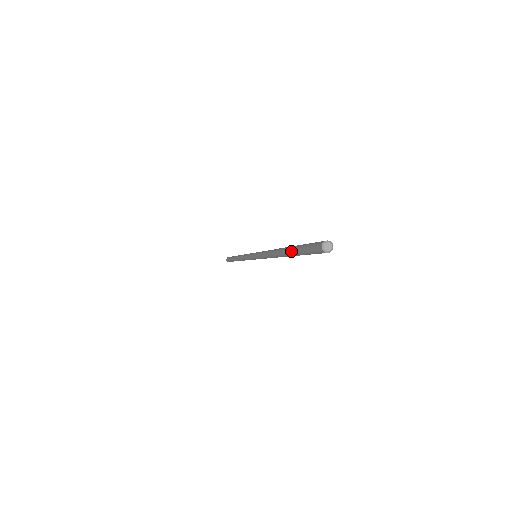
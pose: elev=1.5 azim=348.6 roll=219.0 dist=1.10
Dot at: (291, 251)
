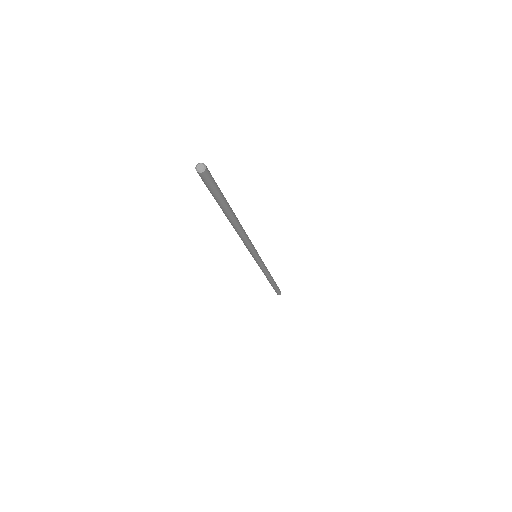
Dot at: (219, 205)
